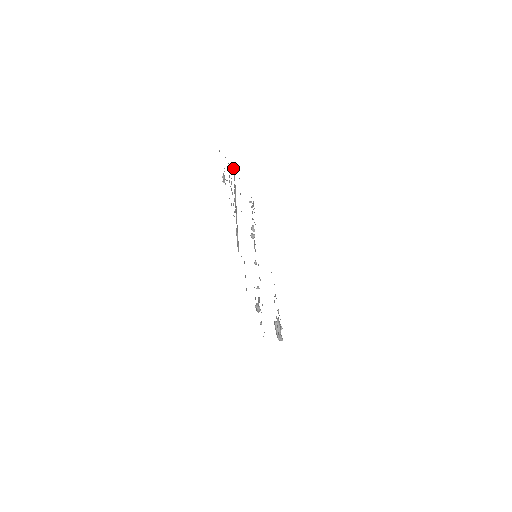
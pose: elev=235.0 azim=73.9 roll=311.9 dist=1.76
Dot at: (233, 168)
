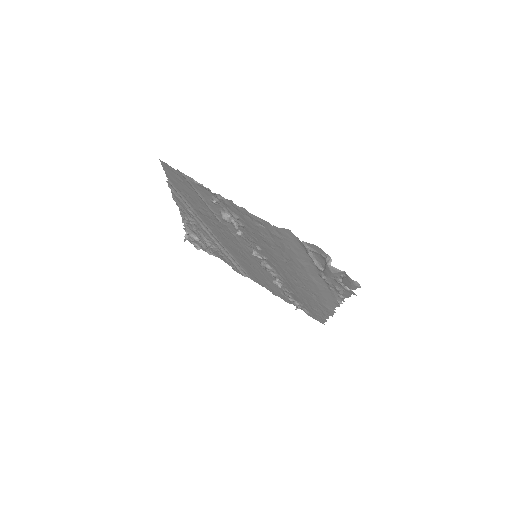
Dot at: occluded
